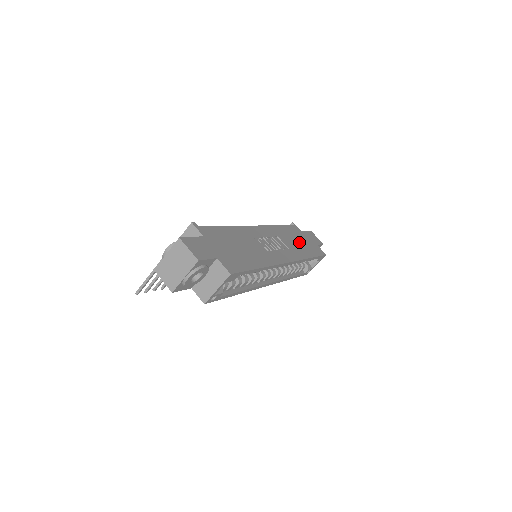
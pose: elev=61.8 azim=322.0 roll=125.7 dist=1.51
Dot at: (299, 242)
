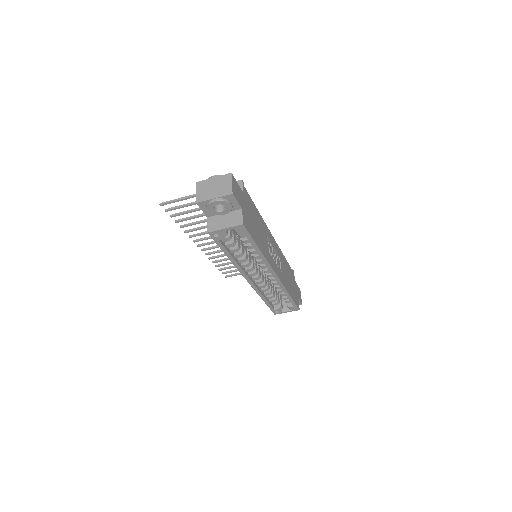
Dot at: (289, 280)
